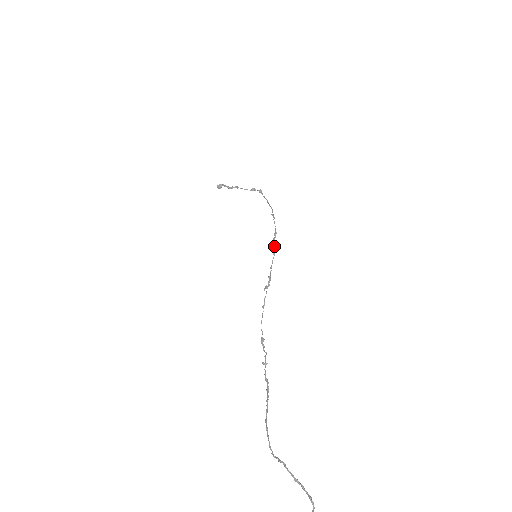
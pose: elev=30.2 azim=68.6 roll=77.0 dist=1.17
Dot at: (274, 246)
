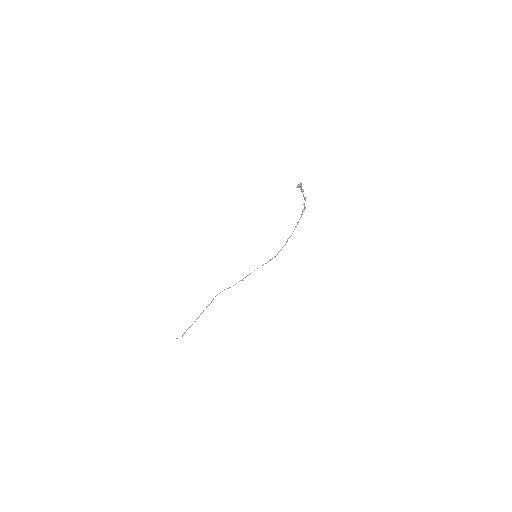
Dot at: occluded
